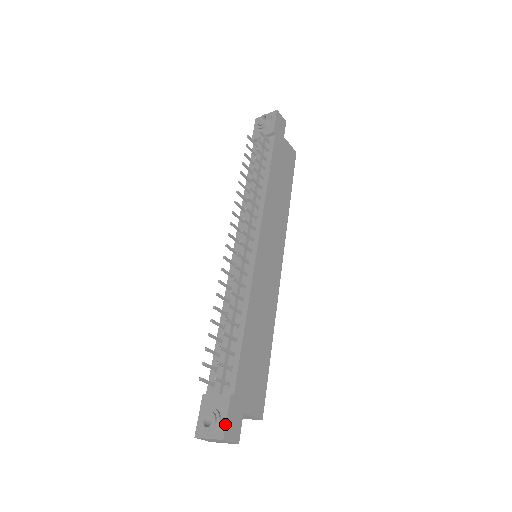
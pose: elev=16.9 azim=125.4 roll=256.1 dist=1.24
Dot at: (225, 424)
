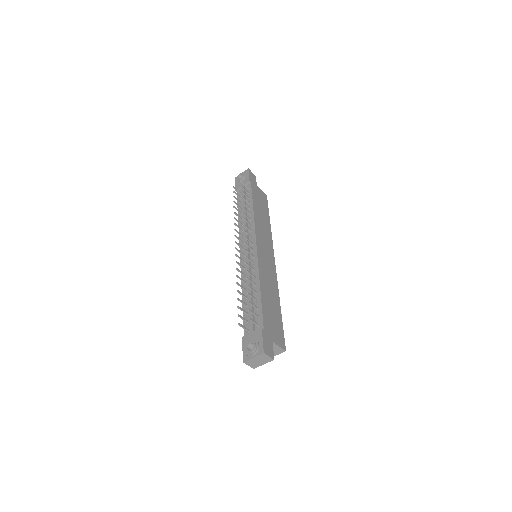
Dot at: (262, 344)
